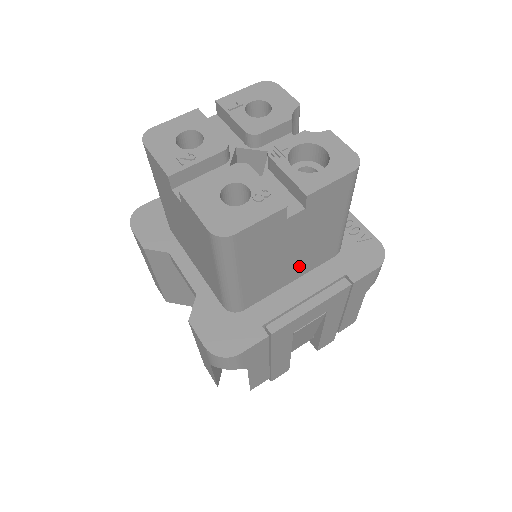
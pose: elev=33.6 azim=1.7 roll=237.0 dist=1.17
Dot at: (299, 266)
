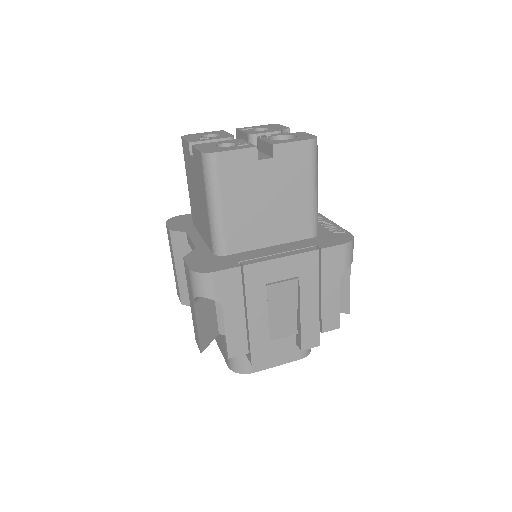
Dot at: (276, 228)
